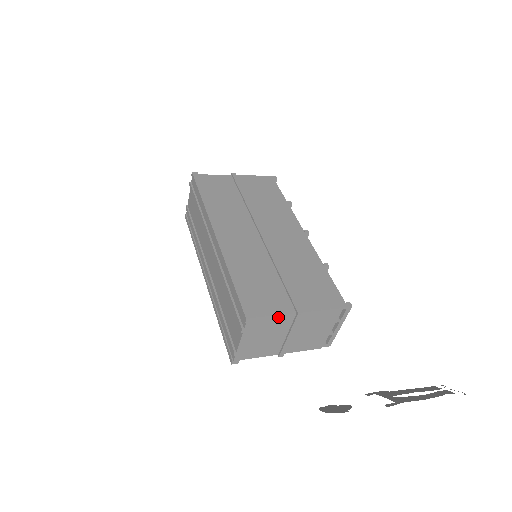
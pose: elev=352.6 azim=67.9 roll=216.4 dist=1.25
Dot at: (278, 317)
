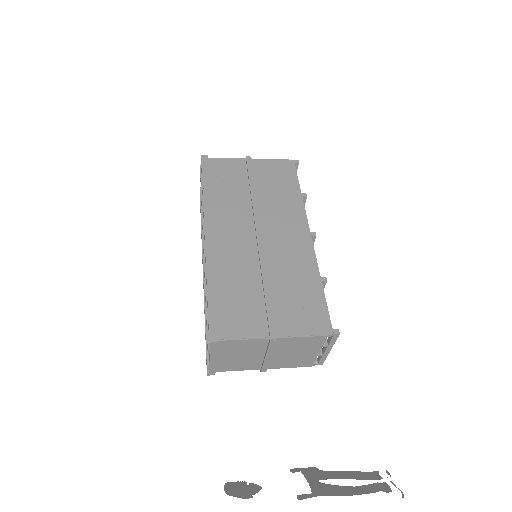
Dot at: (248, 341)
